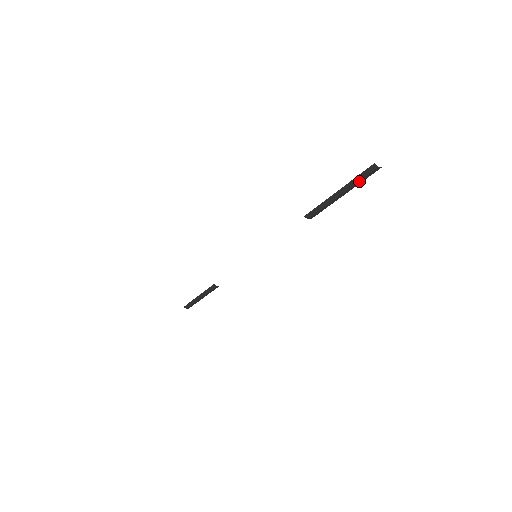
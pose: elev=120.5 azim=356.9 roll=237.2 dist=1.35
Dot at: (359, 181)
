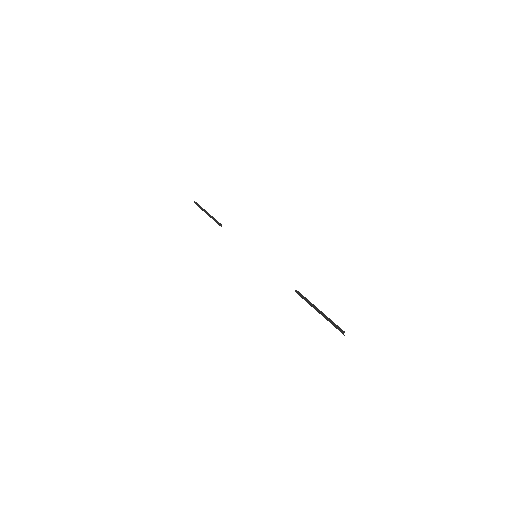
Dot at: (331, 323)
